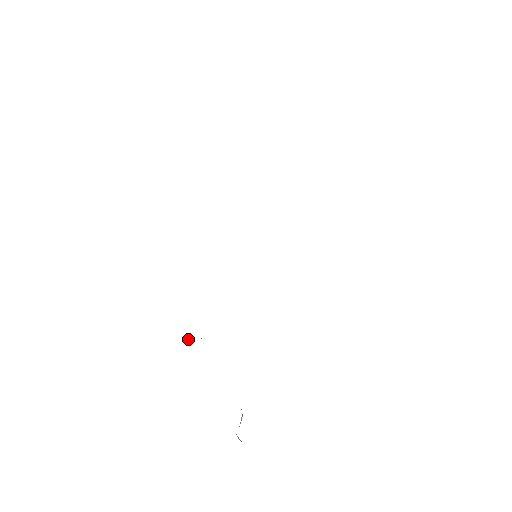
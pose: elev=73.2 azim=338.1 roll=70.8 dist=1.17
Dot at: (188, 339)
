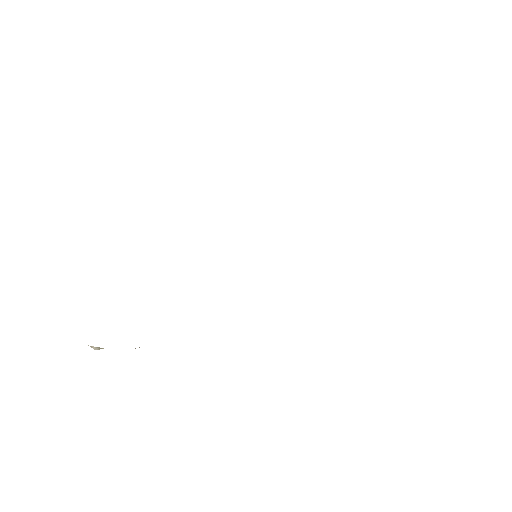
Dot at: (97, 348)
